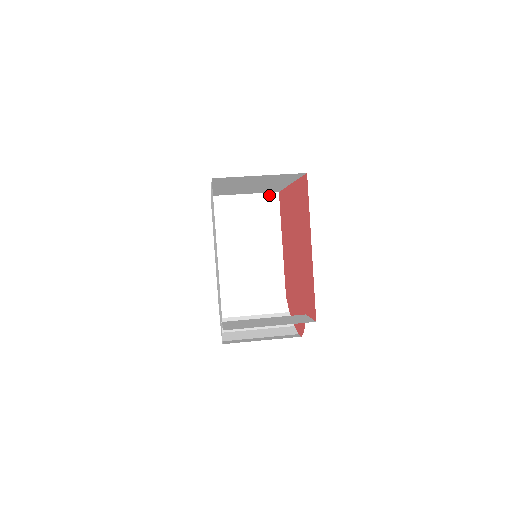
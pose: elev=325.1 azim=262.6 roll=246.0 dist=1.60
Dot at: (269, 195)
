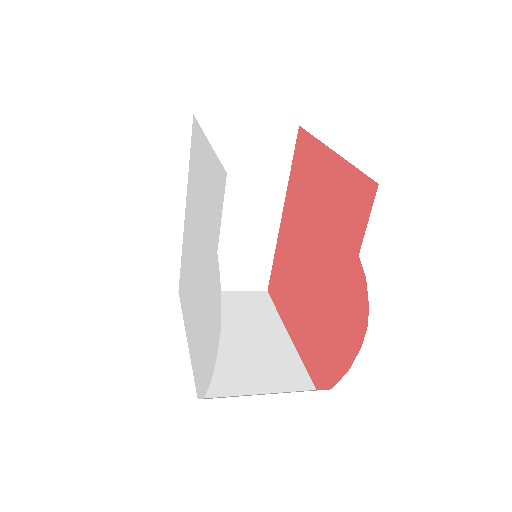
Dot at: (256, 293)
